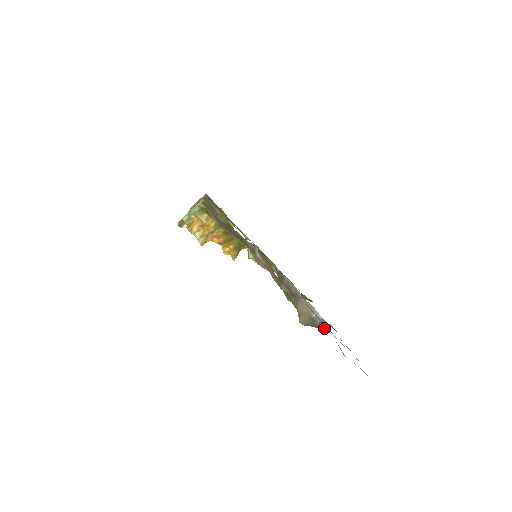
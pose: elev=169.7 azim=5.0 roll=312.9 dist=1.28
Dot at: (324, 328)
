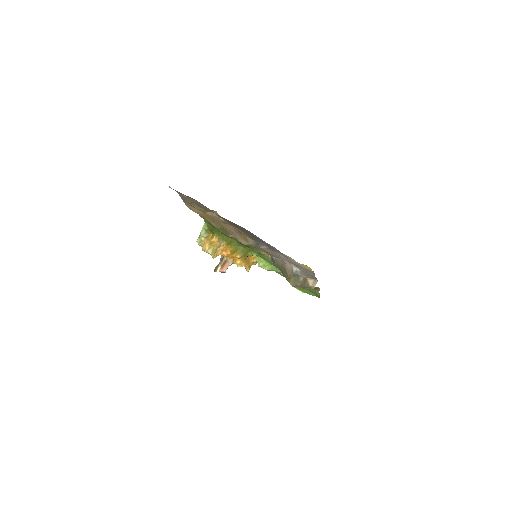
Dot at: (313, 286)
